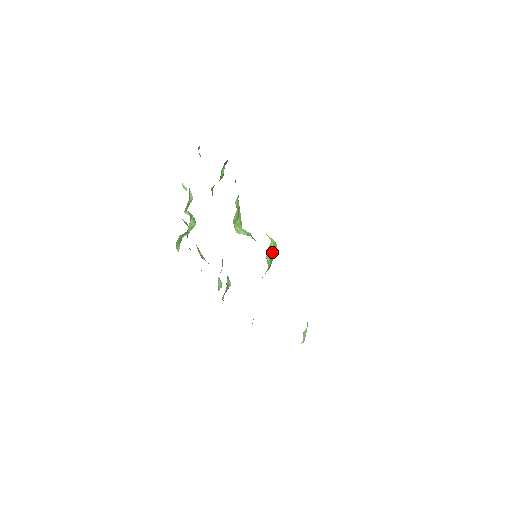
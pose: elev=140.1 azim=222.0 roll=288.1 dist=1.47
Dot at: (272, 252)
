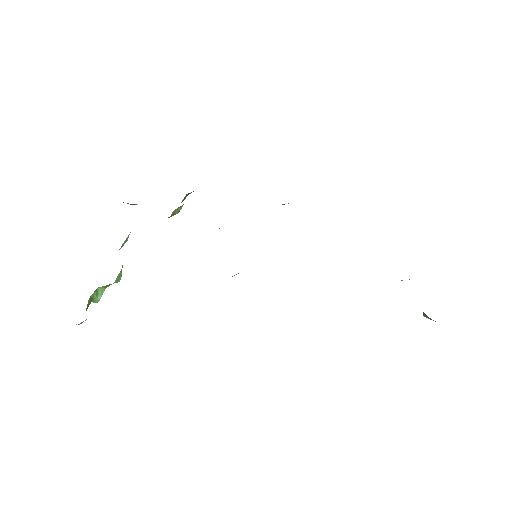
Dot at: occluded
